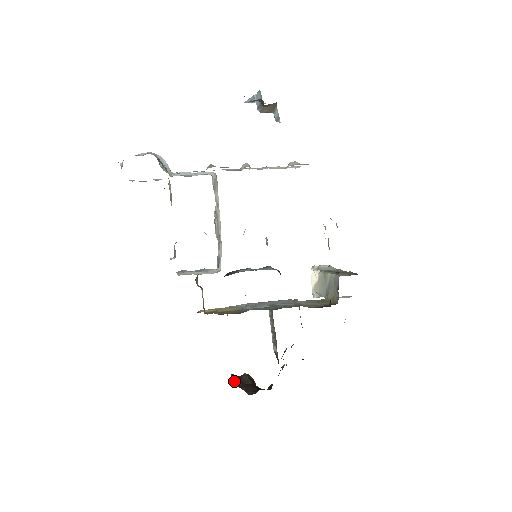
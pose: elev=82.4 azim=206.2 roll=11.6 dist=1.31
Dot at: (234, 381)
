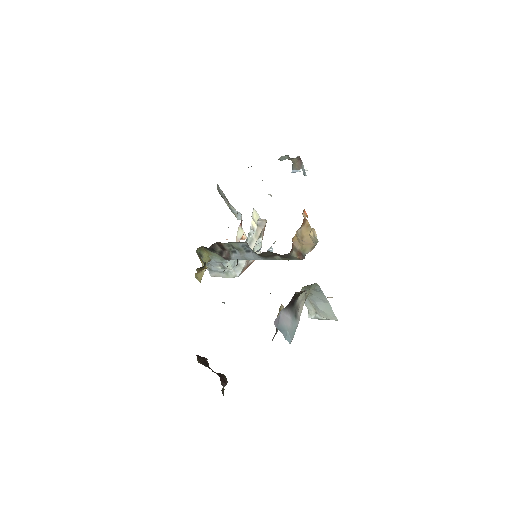
Dot at: (200, 356)
